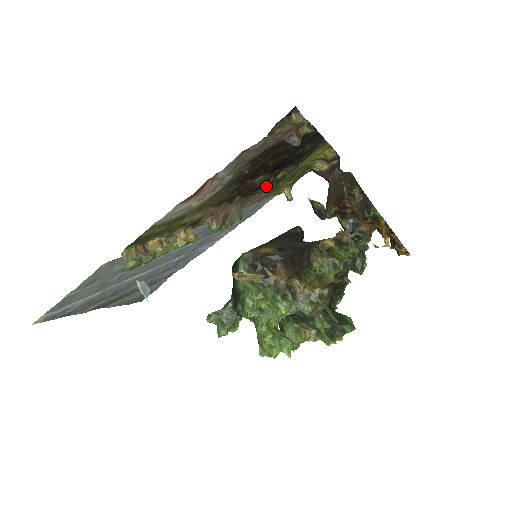
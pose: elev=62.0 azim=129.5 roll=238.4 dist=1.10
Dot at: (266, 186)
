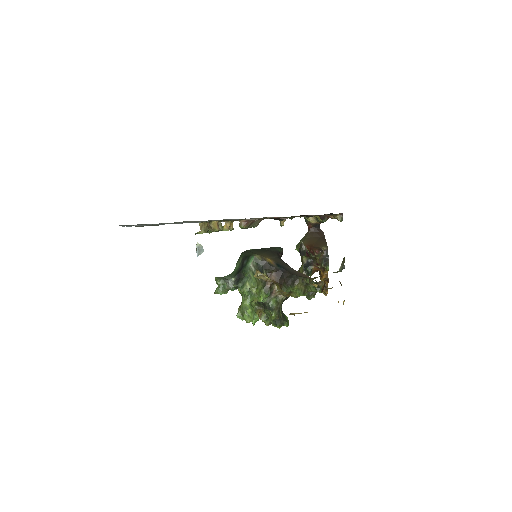
Dot at: (283, 219)
